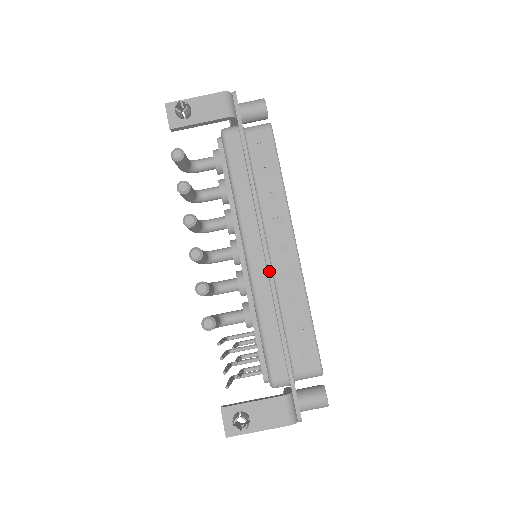
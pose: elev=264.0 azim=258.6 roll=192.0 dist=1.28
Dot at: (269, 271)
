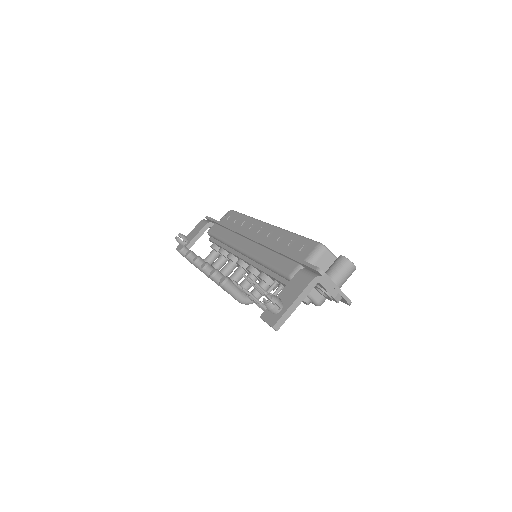
Dot at: (255, 240)
